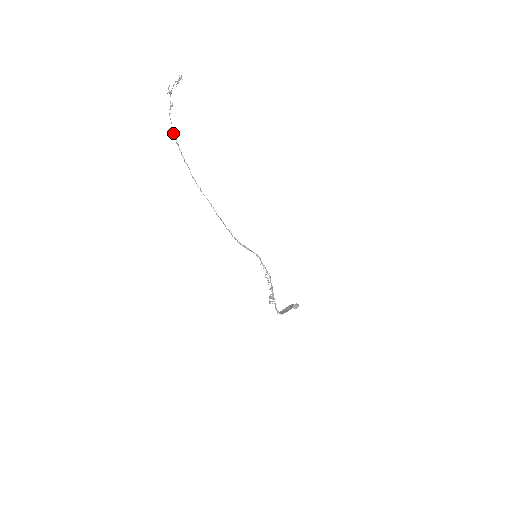
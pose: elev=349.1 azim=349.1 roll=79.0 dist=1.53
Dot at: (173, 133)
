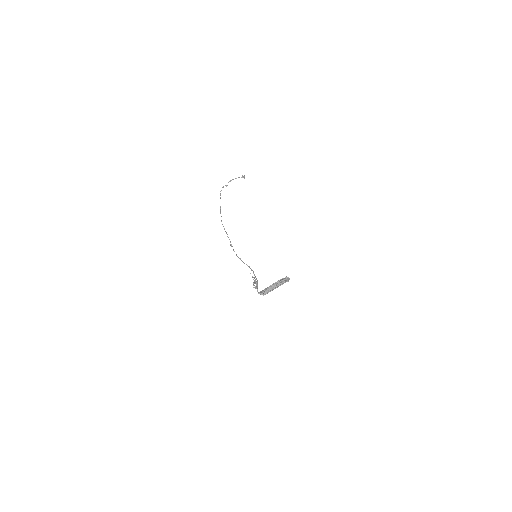
Dot at: (220, 193)
